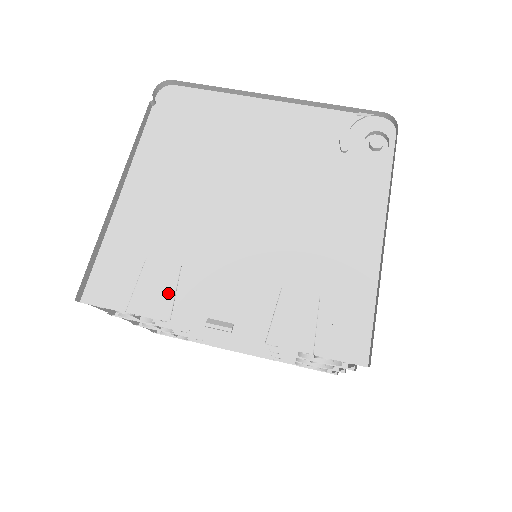
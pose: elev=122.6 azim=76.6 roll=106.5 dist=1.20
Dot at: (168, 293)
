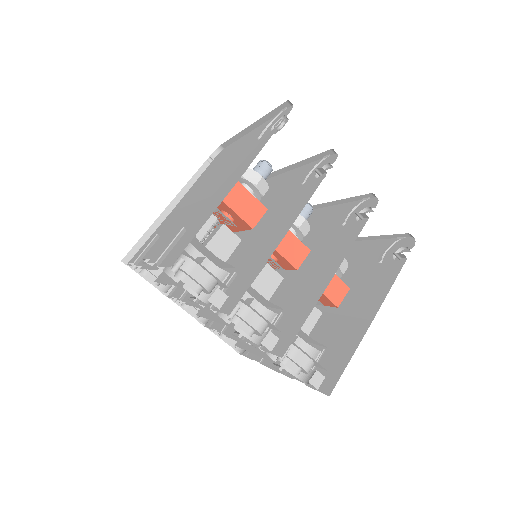
Dot at: (144, 249)
